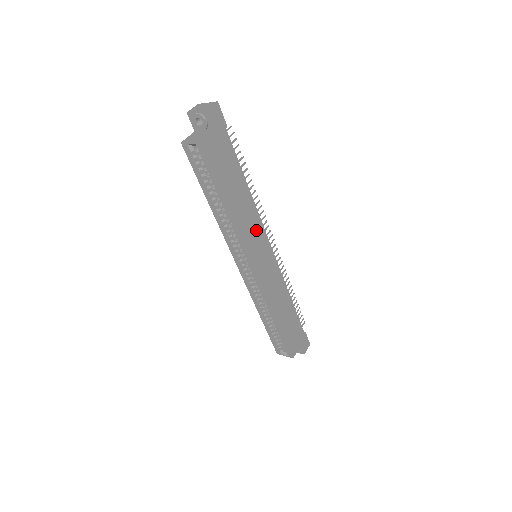
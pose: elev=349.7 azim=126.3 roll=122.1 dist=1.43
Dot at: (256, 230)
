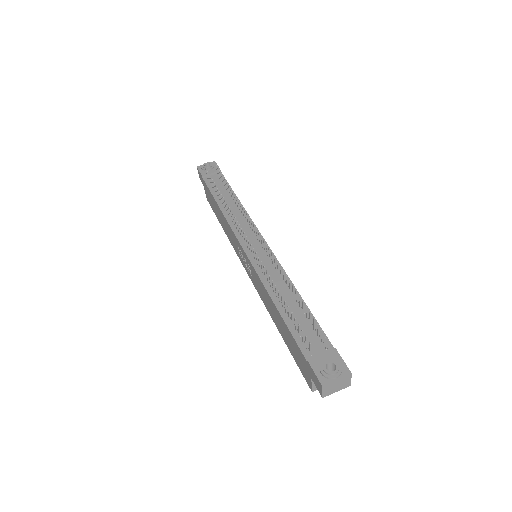
Dot at: occluded
